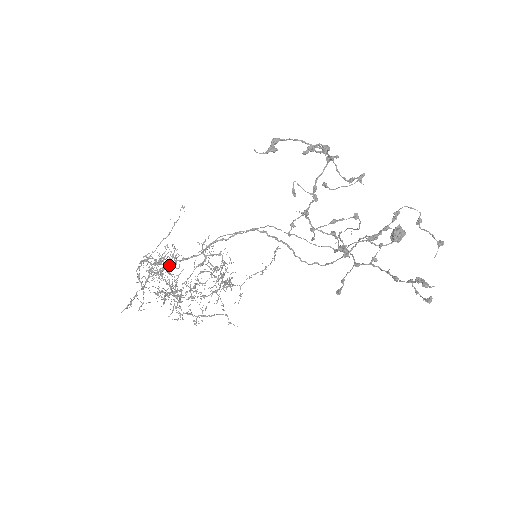
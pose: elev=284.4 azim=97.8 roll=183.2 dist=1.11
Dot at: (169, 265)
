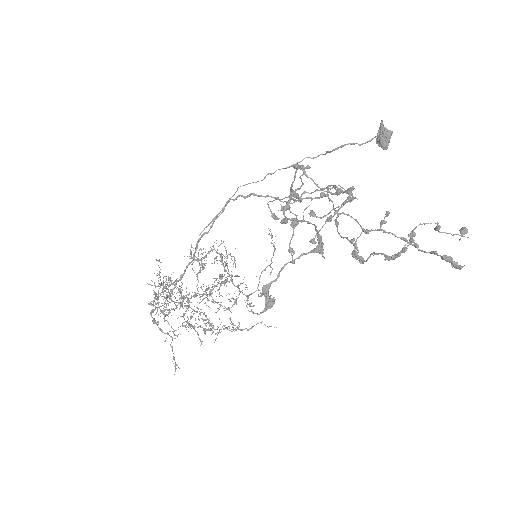
Dot at: (180, 306)
